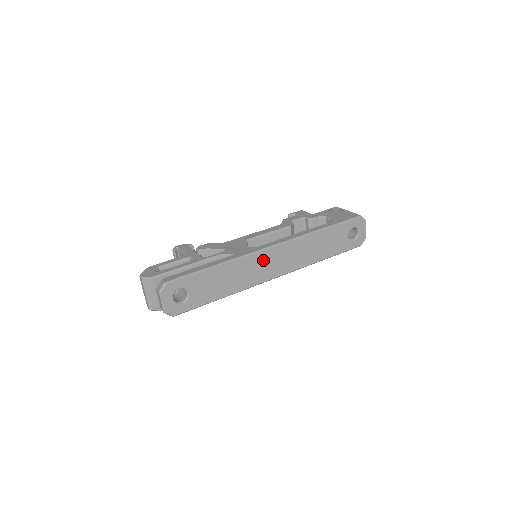
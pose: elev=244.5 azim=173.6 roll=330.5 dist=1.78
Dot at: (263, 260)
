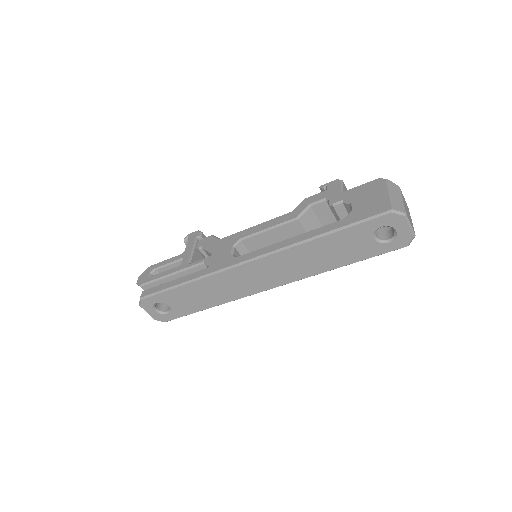
Dot at: (242, 275)
